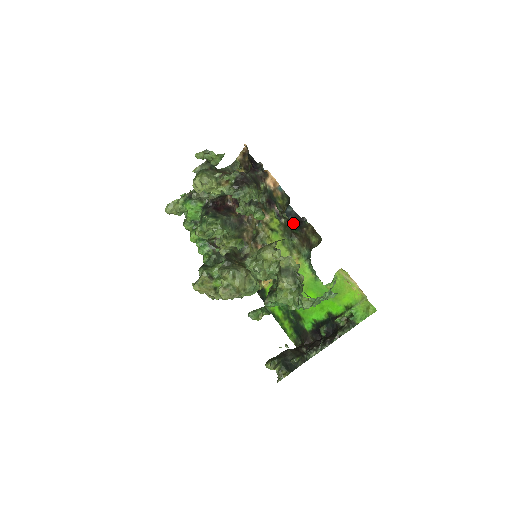
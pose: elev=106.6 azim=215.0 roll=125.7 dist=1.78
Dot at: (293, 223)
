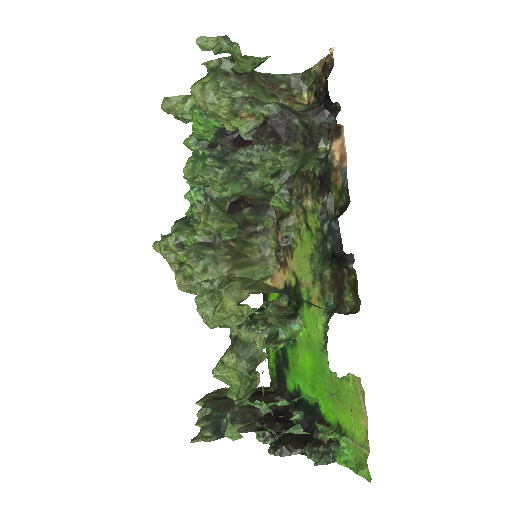
Dot at: (332, 248)
